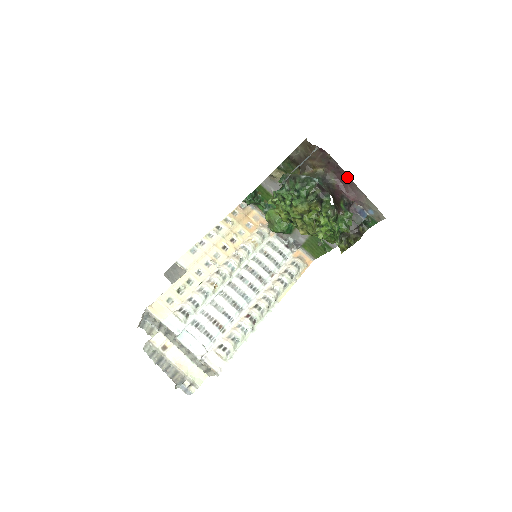
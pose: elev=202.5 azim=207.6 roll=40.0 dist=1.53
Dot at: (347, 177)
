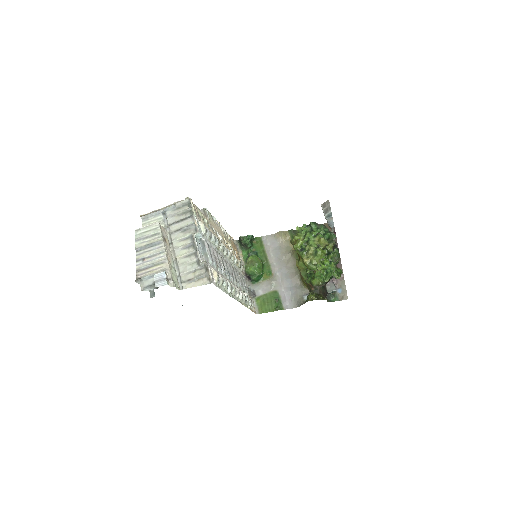
Dot at: occluded
